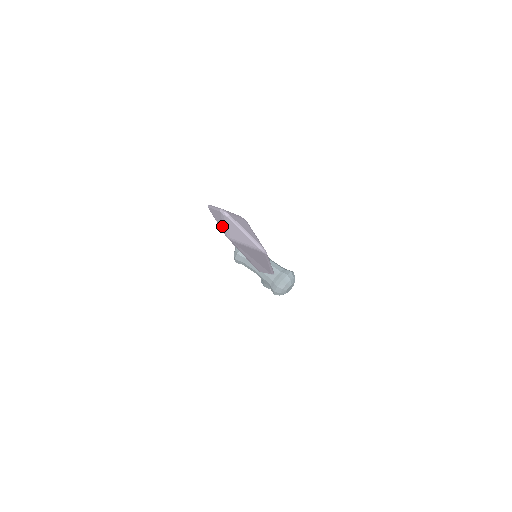
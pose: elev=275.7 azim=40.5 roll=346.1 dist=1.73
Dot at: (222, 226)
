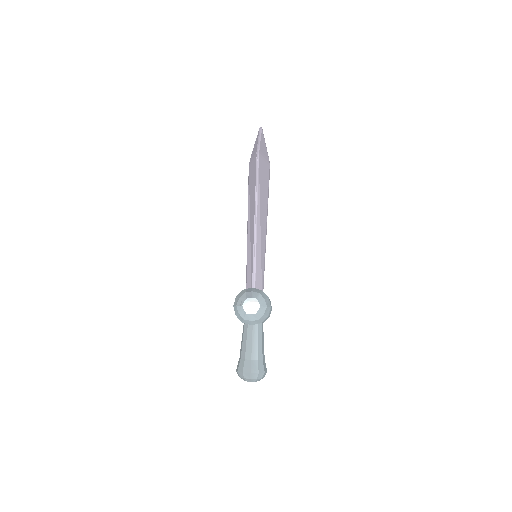
Dot at: occluded
